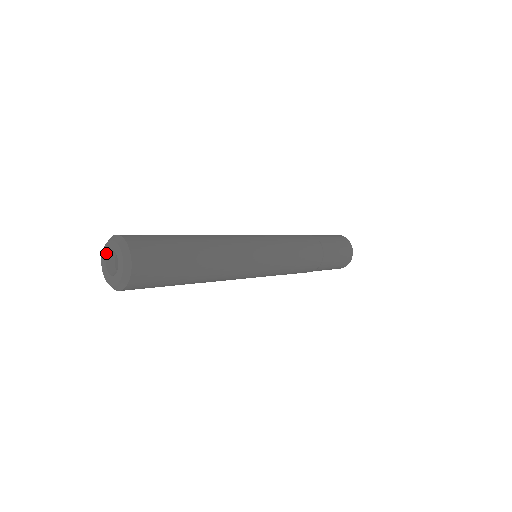
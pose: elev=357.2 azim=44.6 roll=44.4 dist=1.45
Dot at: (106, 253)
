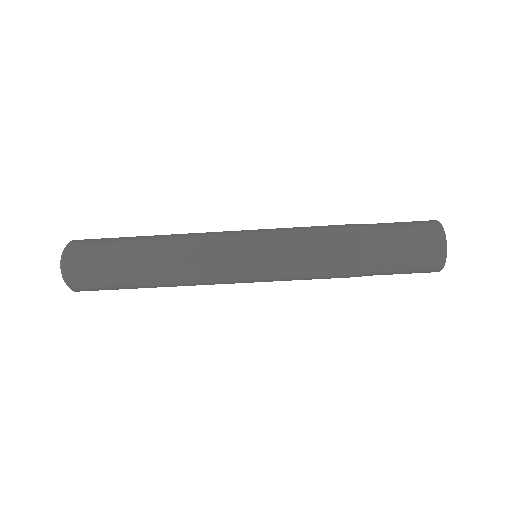
Dot at: occluded
